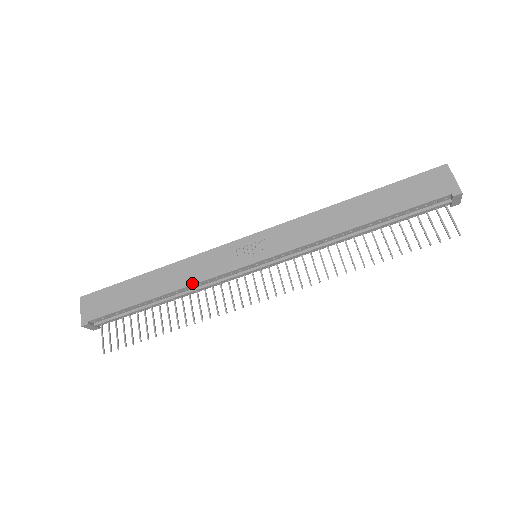
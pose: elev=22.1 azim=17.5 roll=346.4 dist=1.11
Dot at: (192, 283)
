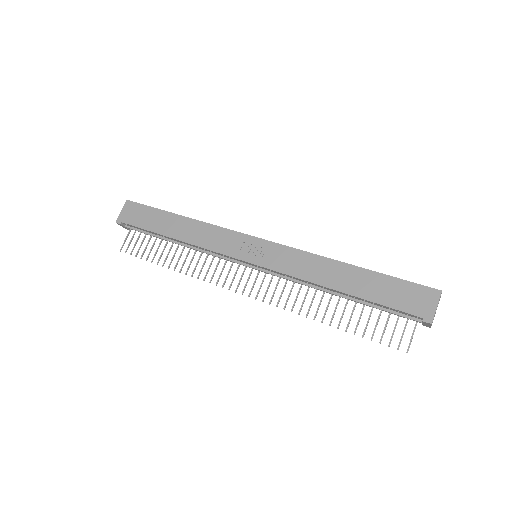
Dot at: (199, 245)
